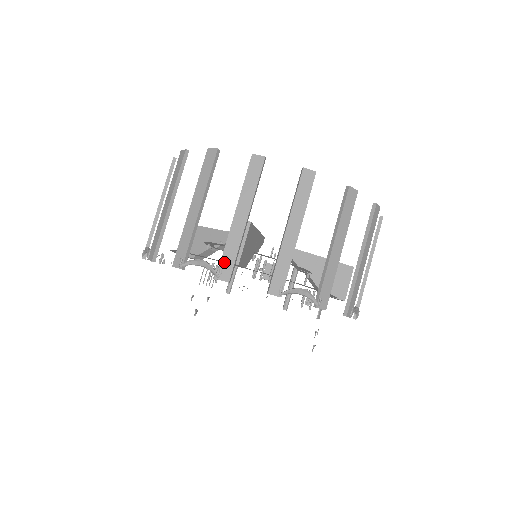
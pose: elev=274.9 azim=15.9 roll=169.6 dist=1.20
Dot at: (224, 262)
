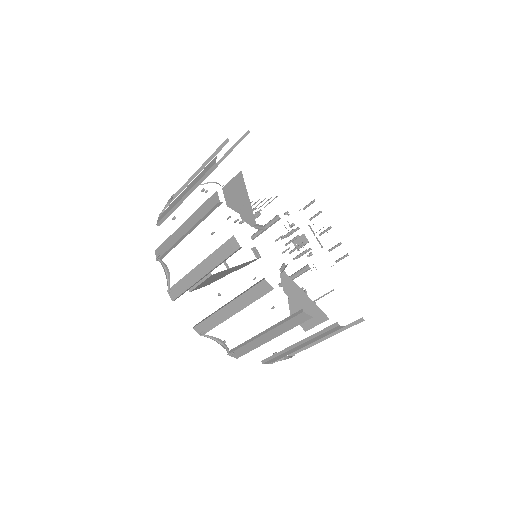
Dot at: (176, 287)
